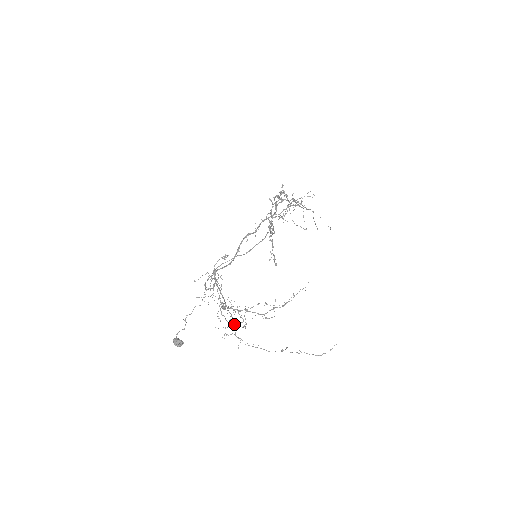
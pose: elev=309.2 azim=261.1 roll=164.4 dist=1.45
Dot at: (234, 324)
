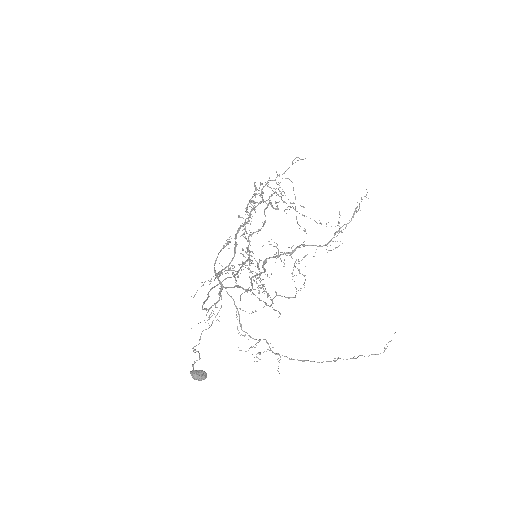
Dot at: (281, 296)
